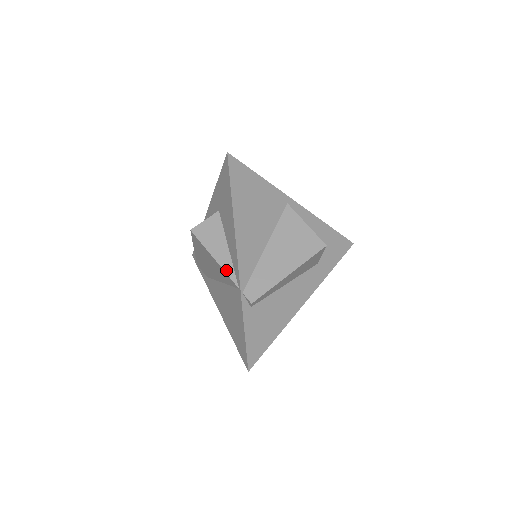
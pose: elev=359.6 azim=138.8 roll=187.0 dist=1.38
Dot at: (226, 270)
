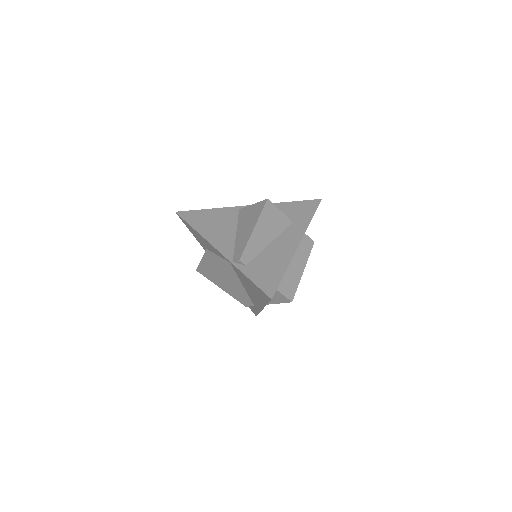
Dot at: (220, 264)
